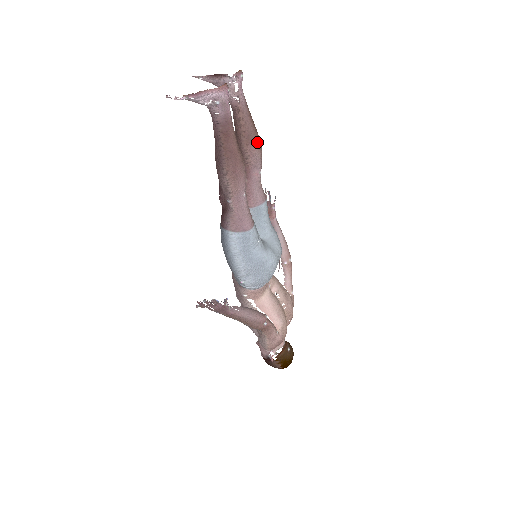
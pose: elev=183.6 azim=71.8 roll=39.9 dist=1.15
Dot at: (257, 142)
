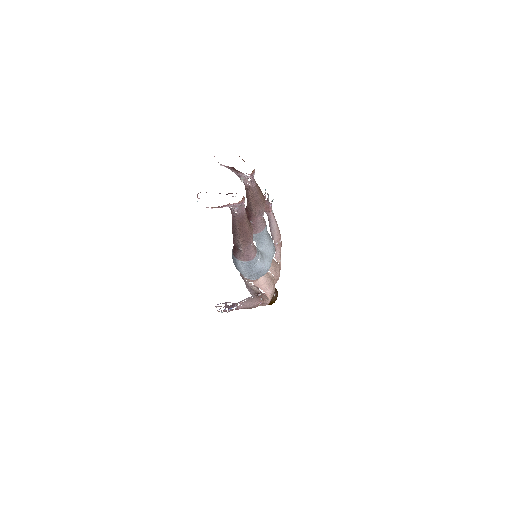
Dot at: (262, 203)
